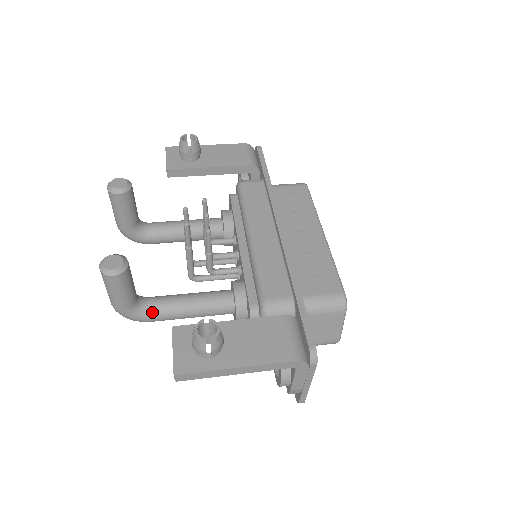
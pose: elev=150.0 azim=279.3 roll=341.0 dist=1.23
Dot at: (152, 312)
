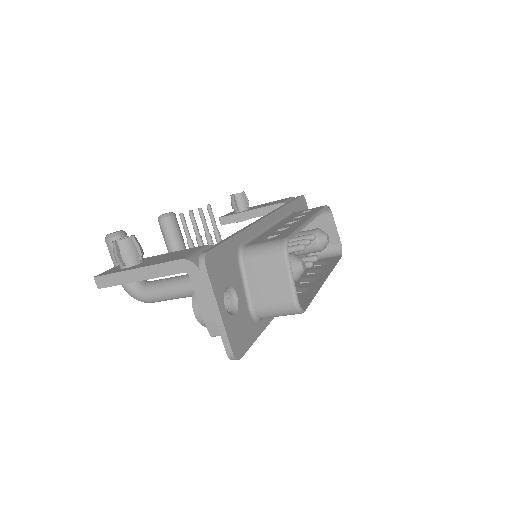
Dot at: (146, 288)
